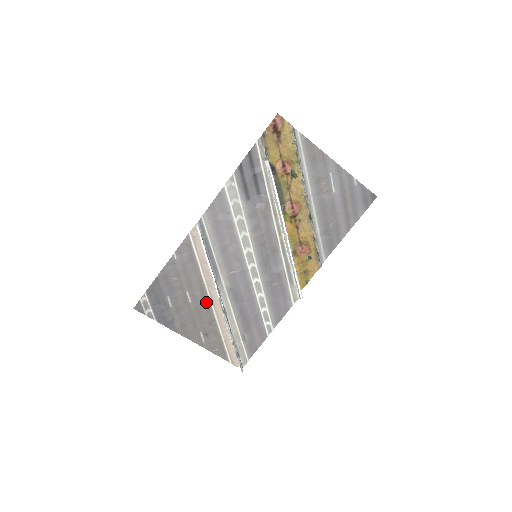
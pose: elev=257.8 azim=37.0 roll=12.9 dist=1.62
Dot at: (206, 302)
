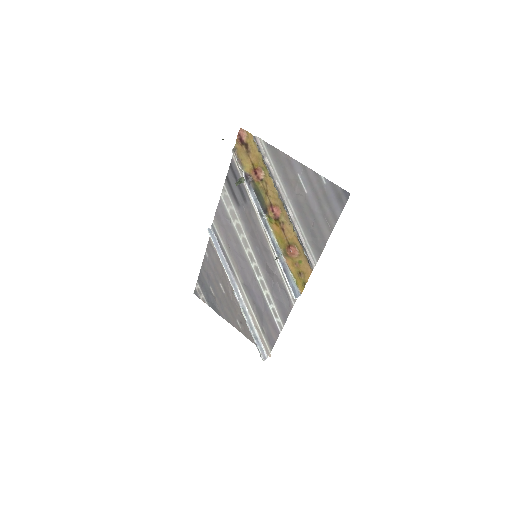
Dot at: occluded
